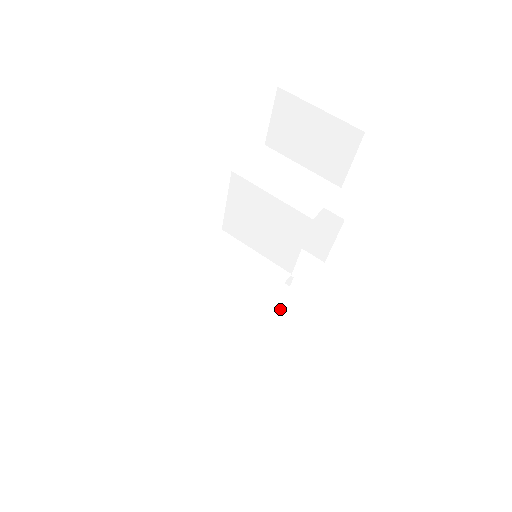
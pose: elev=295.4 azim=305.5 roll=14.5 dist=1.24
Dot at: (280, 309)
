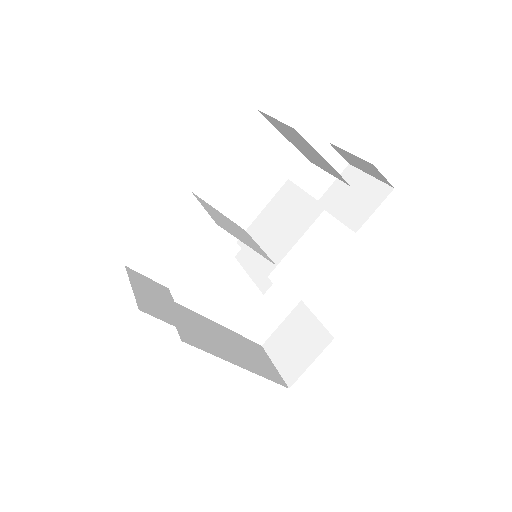
Dot at: (228, 358)
